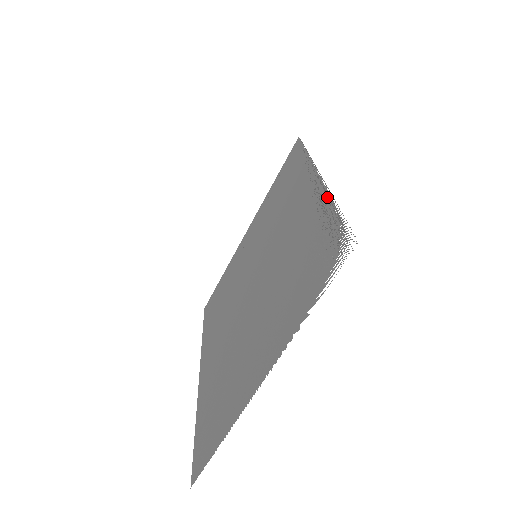
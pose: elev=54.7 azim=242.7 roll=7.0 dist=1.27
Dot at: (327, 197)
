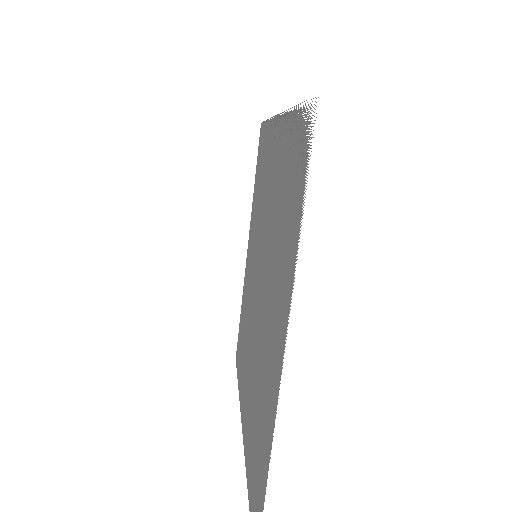
Dot at: (287, 117)
